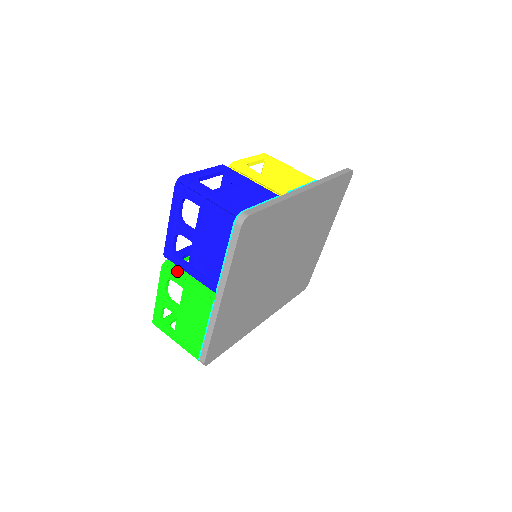
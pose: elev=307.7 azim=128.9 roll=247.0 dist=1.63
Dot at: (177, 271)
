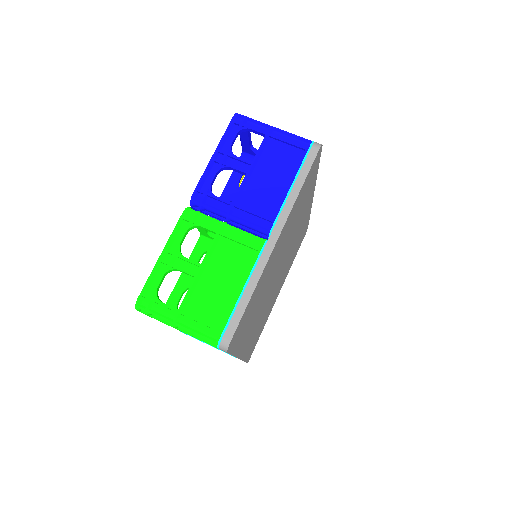
Dot at: occluded
